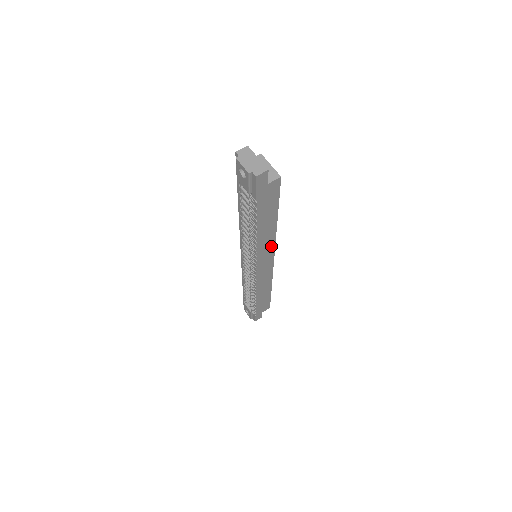
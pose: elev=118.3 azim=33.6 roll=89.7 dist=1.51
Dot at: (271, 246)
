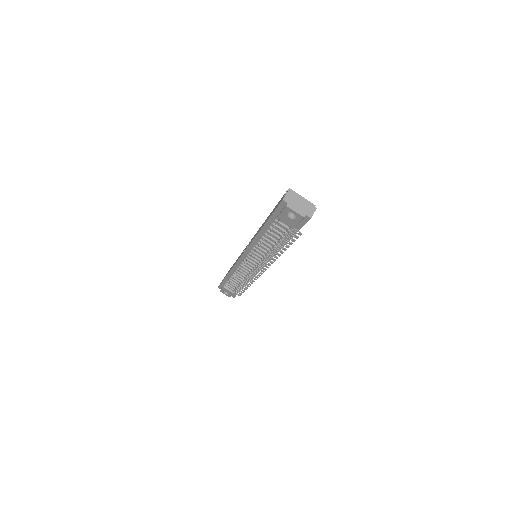
Dot at: occluded
